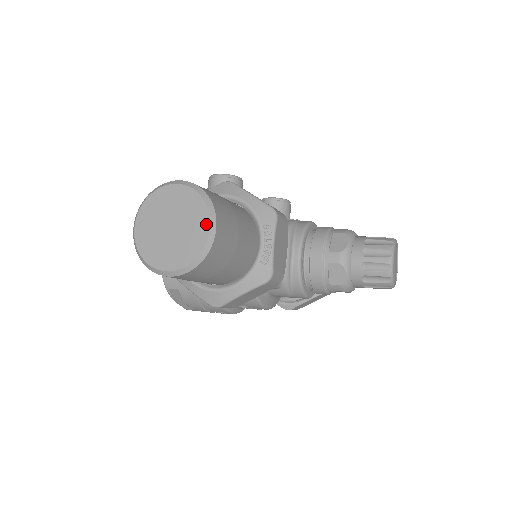
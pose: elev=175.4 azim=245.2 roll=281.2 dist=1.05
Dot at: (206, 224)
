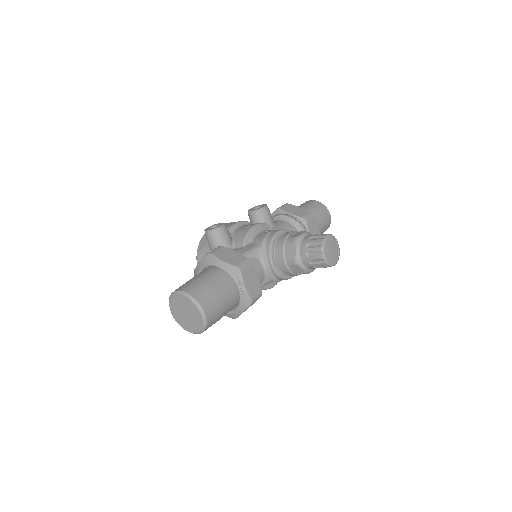
Dot at: (199, 313)
